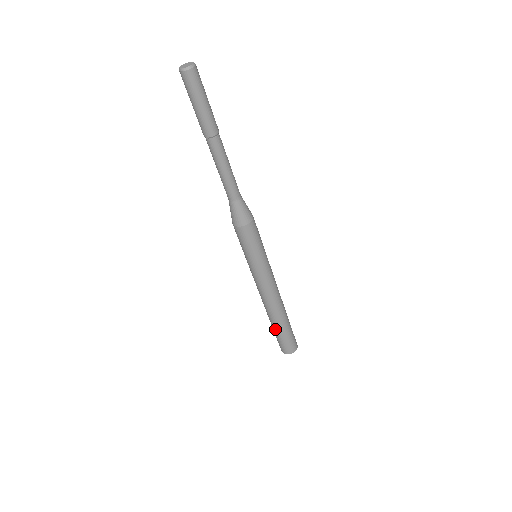
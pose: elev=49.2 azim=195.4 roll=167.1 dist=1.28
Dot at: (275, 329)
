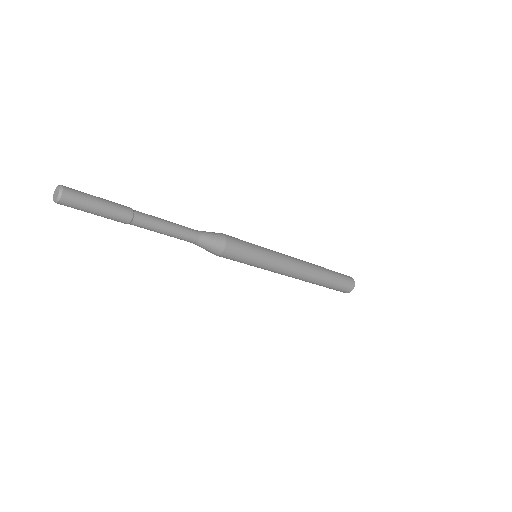
Dot at: occluded
